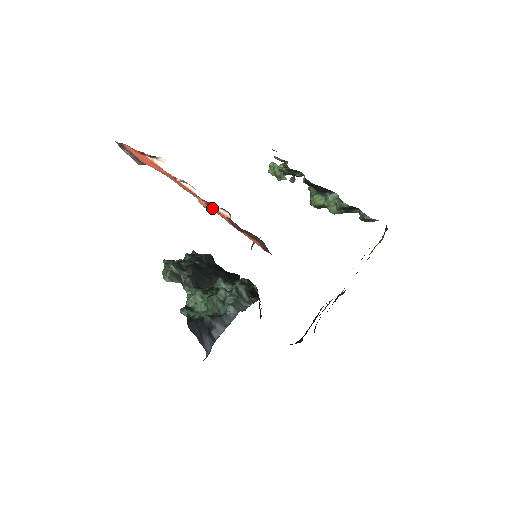
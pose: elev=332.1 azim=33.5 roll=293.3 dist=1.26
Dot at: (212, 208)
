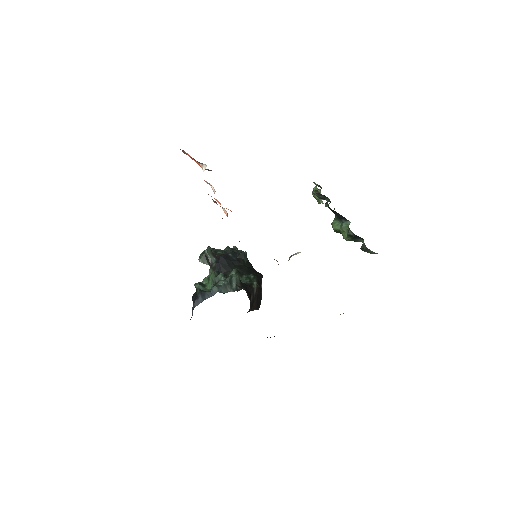
Dot at: occluded
